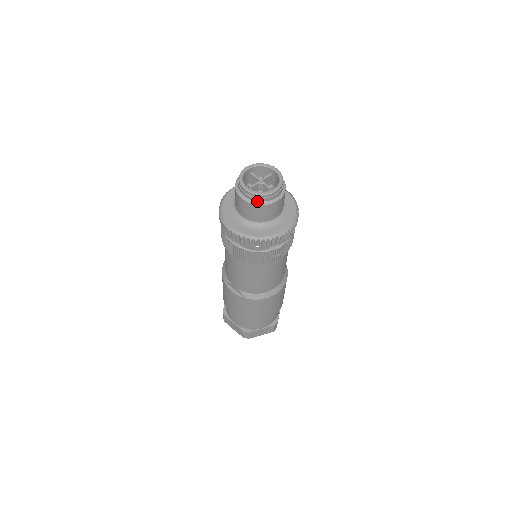
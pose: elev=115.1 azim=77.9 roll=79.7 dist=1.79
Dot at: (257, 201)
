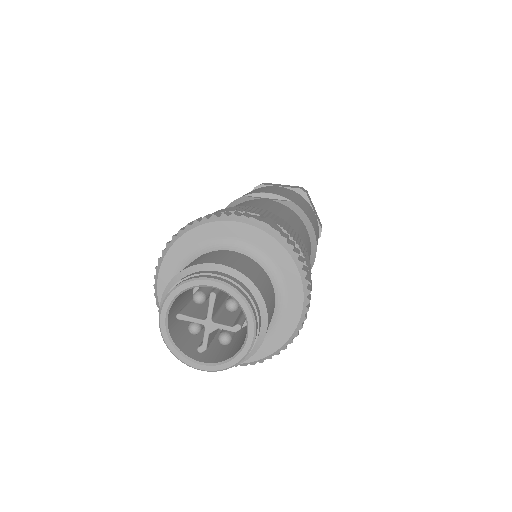
Dot at: occluded
